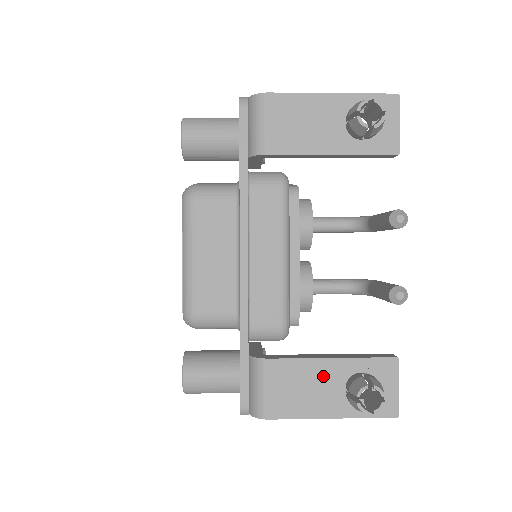
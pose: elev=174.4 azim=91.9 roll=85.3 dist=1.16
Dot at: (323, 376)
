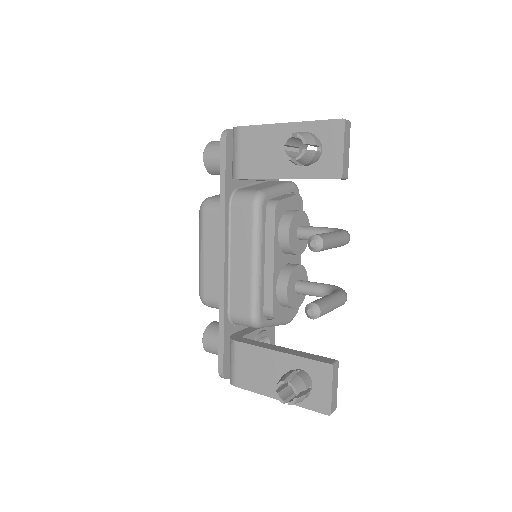
Dot at: (273, 364)
